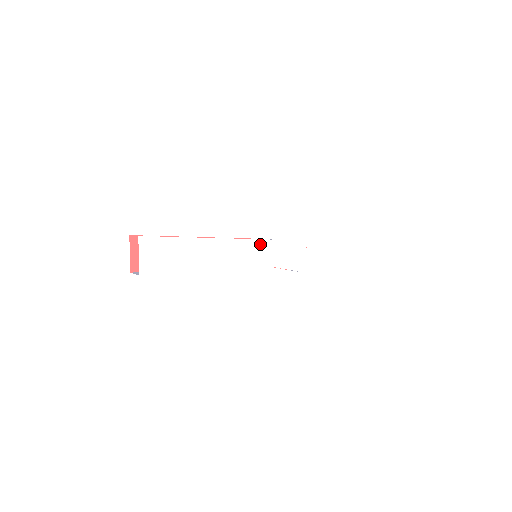
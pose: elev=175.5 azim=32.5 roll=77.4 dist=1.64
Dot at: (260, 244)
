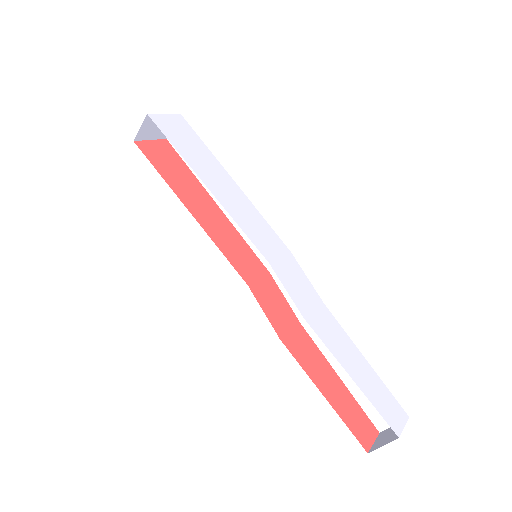
Dot at: (274, 237)
